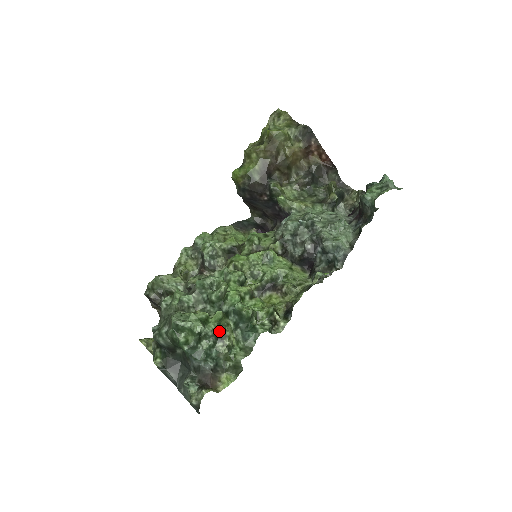
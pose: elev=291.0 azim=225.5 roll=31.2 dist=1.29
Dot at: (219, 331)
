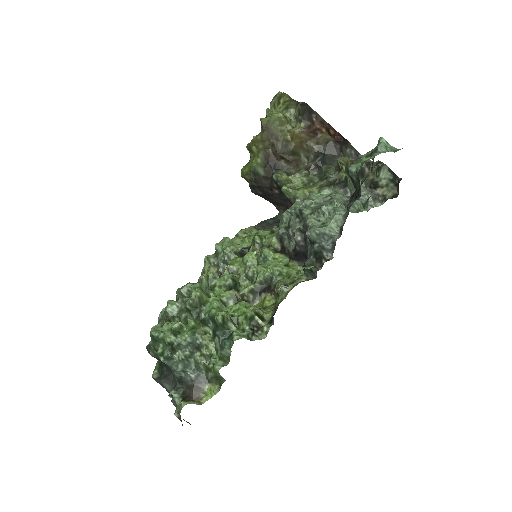
Dot at: (195, 340)
